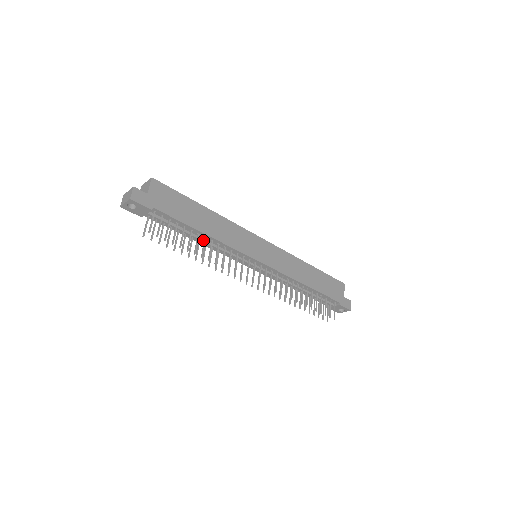
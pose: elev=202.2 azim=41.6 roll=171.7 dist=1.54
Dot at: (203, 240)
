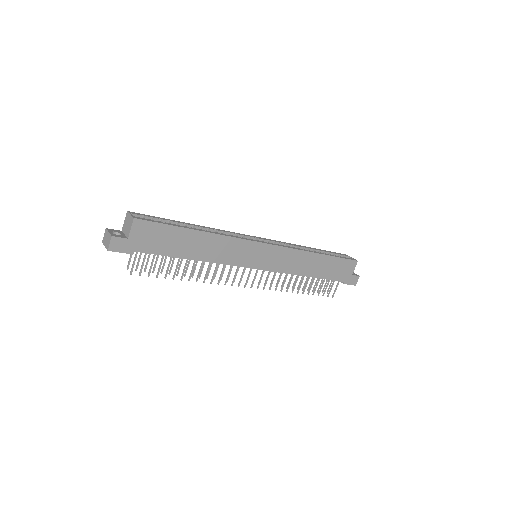
Dot at: occluded
